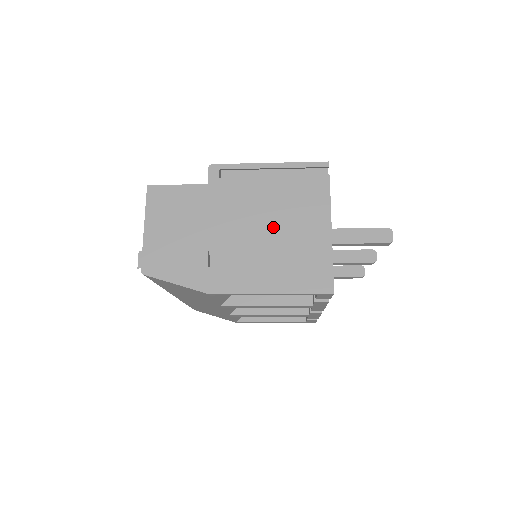
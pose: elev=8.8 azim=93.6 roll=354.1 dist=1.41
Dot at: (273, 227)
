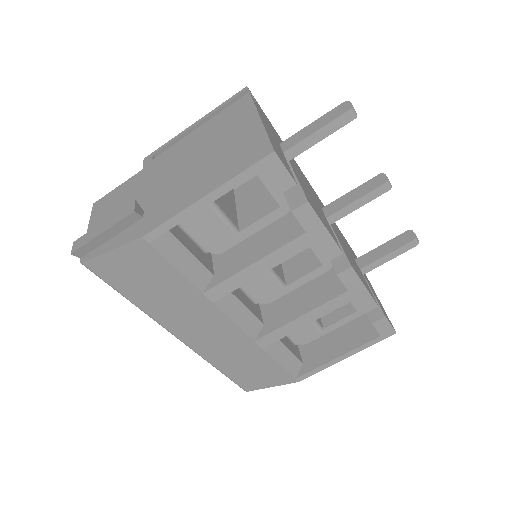
Dot at: (202, 153)
